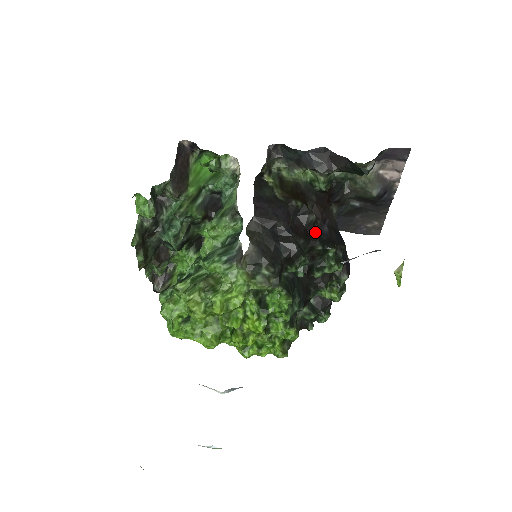
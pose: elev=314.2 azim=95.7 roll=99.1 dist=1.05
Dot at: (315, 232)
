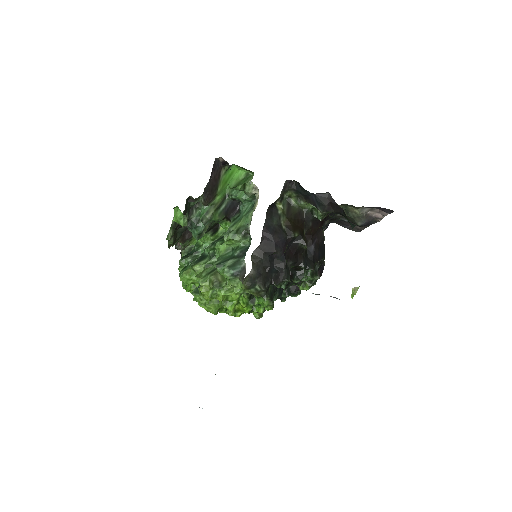
Dot at: (303, 254)
